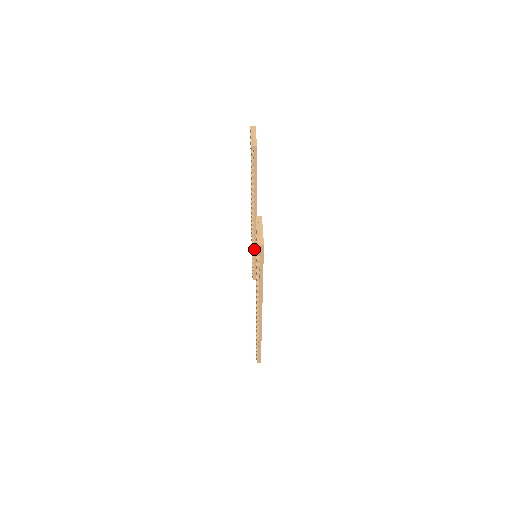
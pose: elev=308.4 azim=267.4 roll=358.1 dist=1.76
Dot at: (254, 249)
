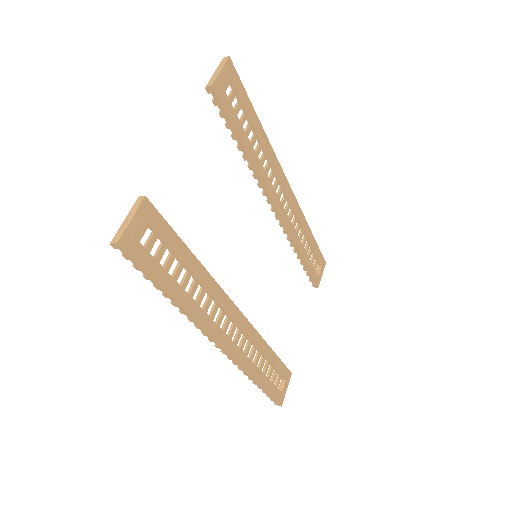
Dot at: (293, 245)
